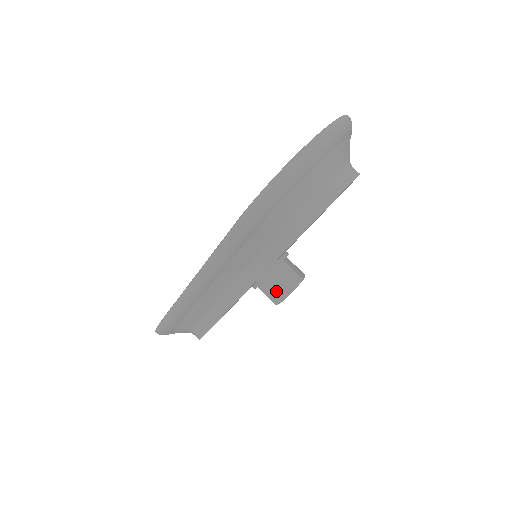
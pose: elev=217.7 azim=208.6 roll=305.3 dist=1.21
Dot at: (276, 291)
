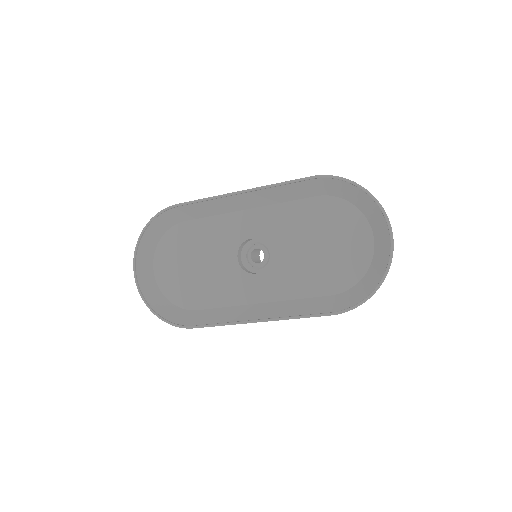
Dot at: occluded
